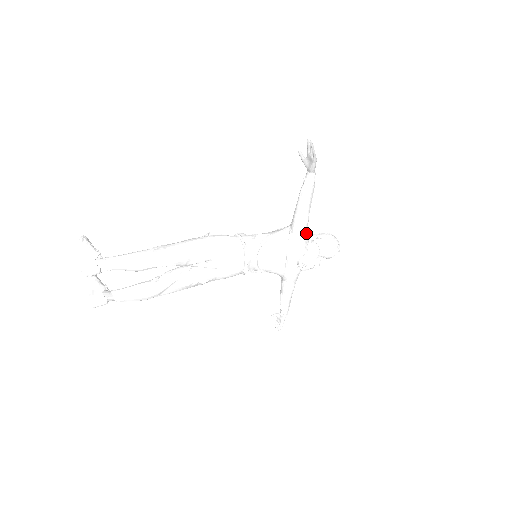
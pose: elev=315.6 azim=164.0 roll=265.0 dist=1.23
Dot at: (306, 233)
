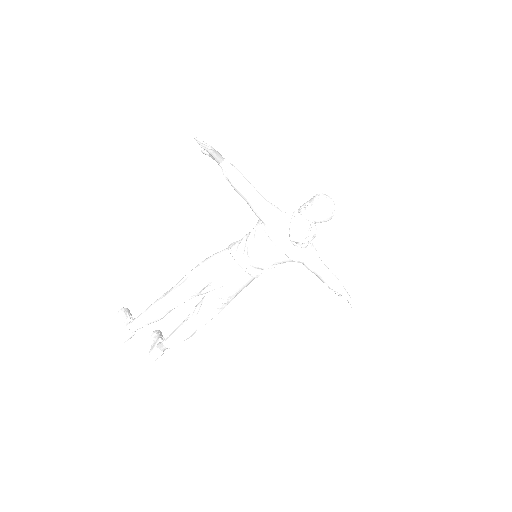
Dot at: (274, 213)
